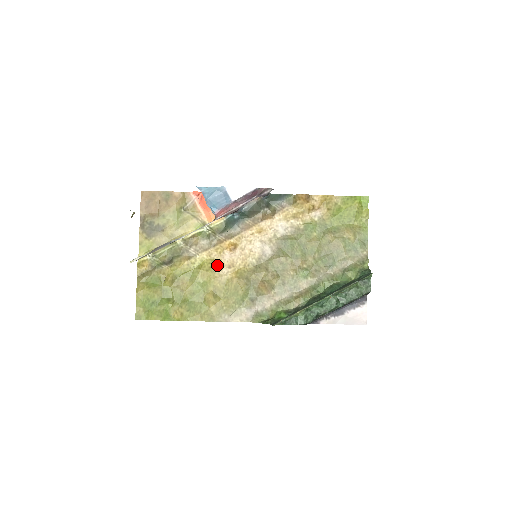
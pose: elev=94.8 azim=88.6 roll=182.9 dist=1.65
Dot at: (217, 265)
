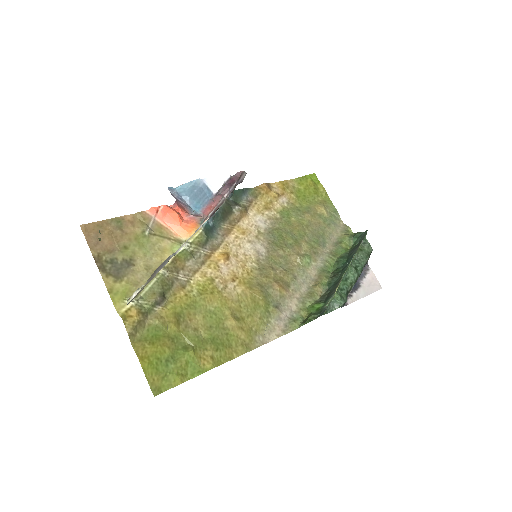
Dot at: (219, 283)
